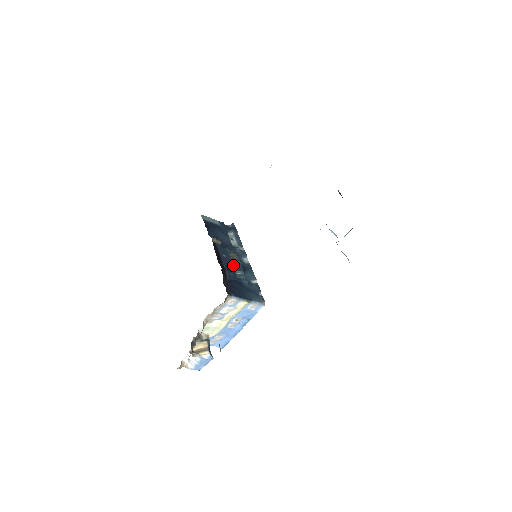
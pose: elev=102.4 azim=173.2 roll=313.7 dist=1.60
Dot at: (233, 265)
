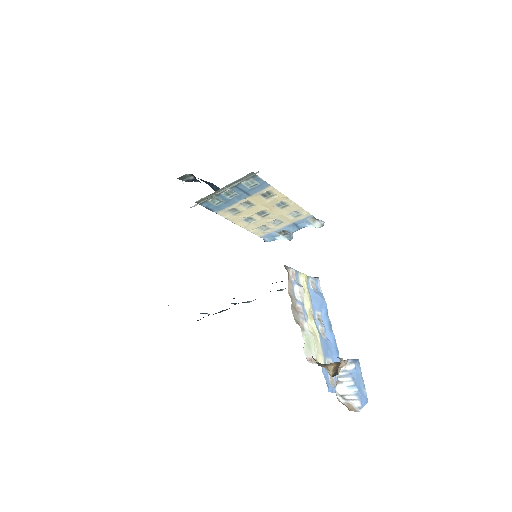
Dot at: occluded
